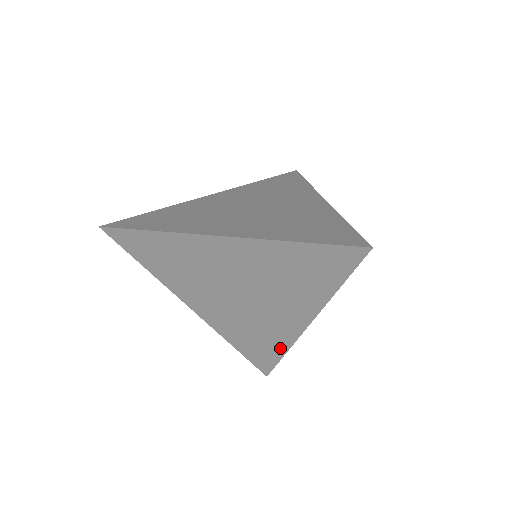
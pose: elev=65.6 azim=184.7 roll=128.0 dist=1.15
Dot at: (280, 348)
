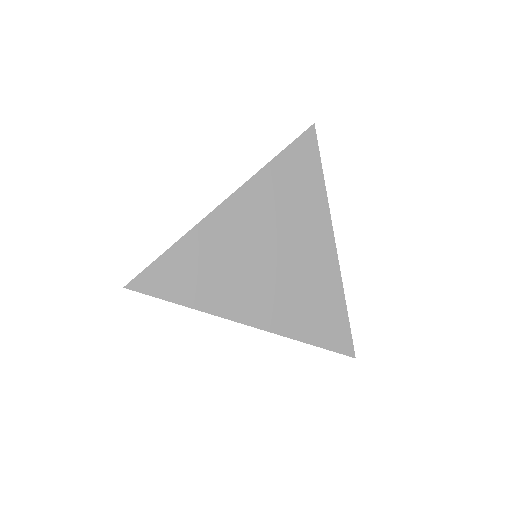
Dot at: (337, 297)
